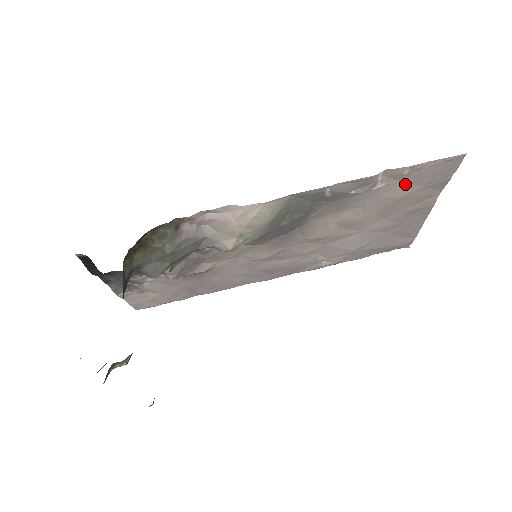
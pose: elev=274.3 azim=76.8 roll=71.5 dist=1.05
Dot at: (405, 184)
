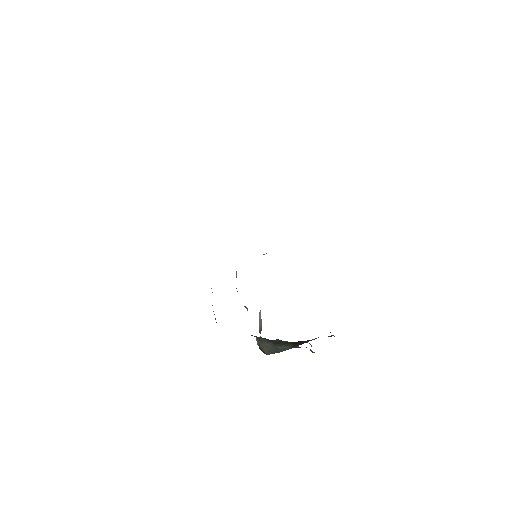
Dot at: occluded
